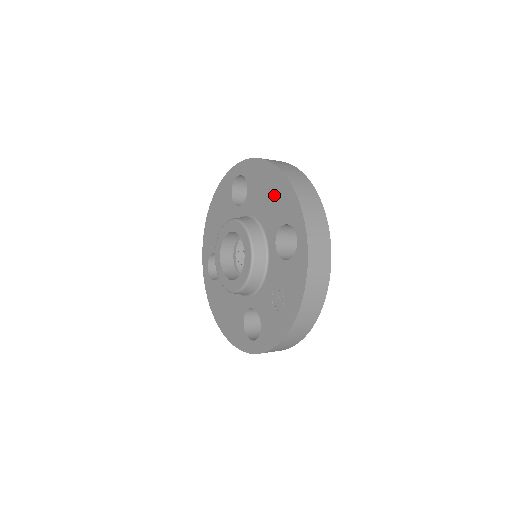
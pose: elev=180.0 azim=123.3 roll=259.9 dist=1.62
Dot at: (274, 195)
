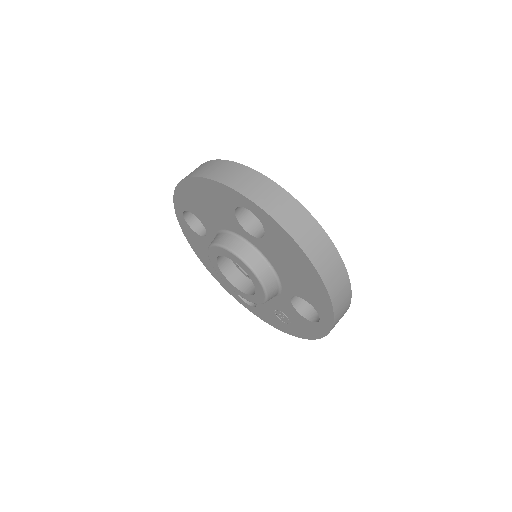
Dot at: (303, 279)
